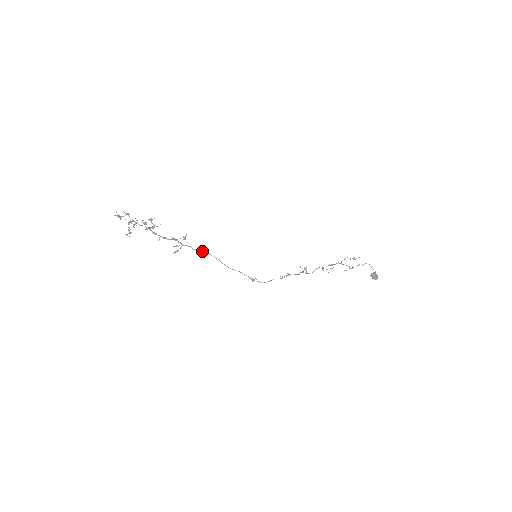
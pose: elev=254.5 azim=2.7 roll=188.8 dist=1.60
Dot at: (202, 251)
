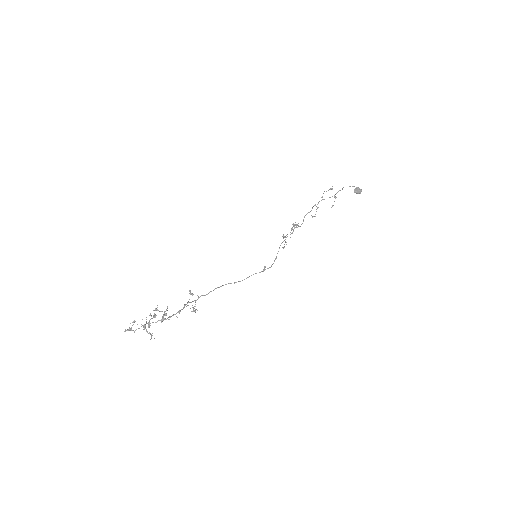
Dot at: (213, 290)
